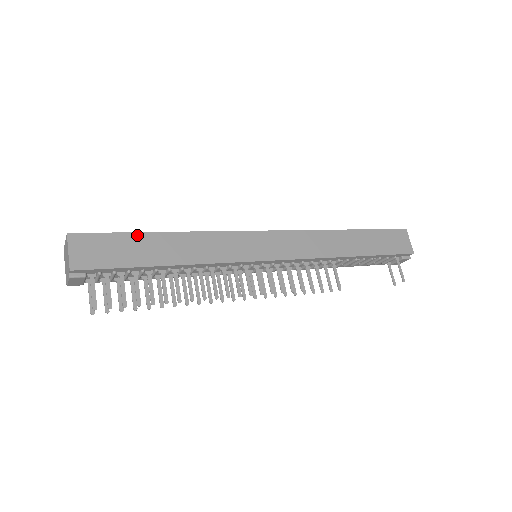
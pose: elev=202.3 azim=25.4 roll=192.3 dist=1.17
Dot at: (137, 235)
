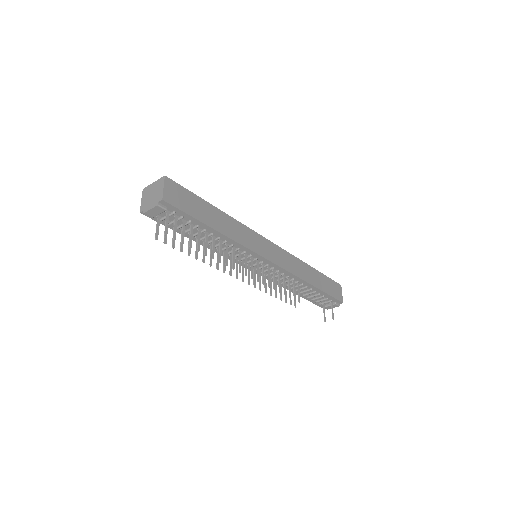
Dot at: (202, 200)
